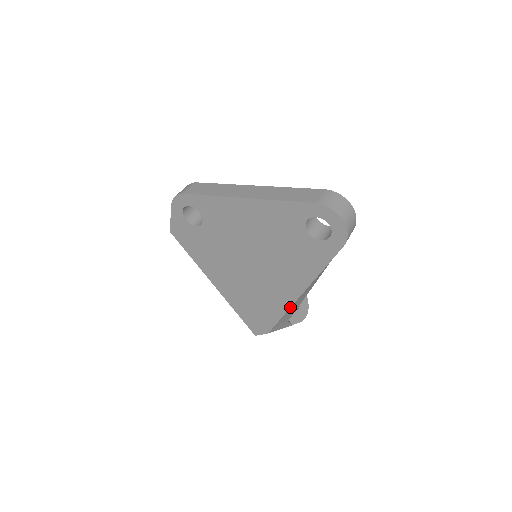
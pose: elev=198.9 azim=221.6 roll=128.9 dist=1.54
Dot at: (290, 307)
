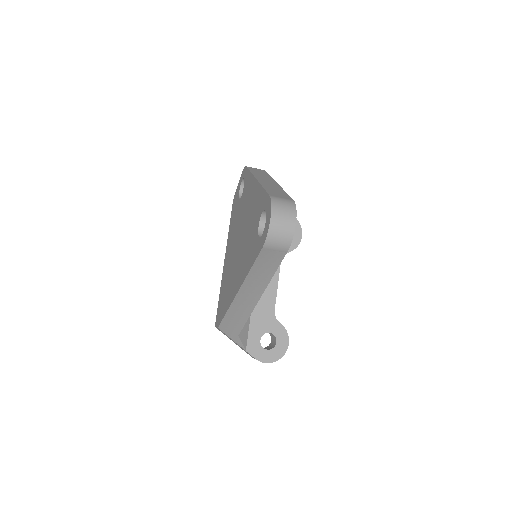
Dot at: (231, 304)
